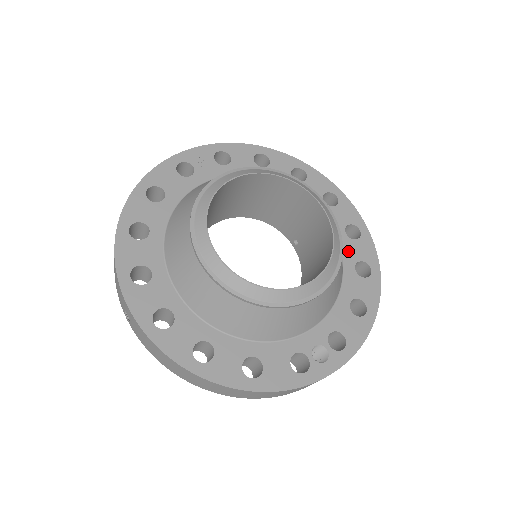
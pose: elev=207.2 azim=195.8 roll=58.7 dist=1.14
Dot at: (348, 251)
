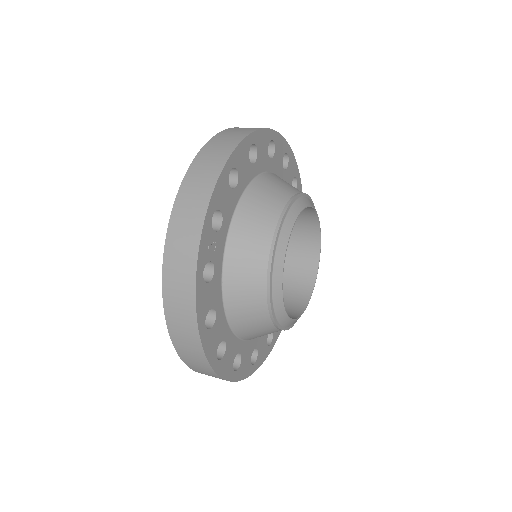
Dot at: (288, 182)
